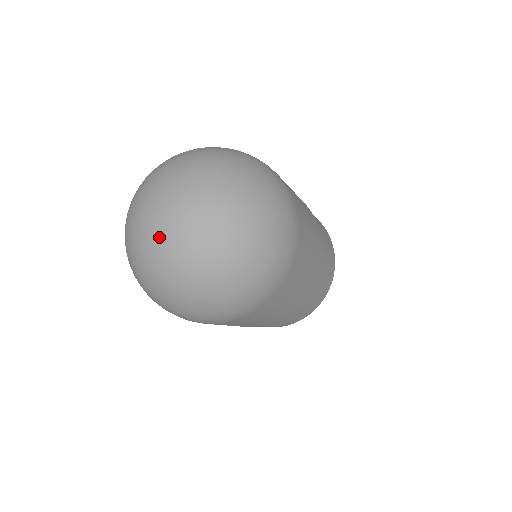
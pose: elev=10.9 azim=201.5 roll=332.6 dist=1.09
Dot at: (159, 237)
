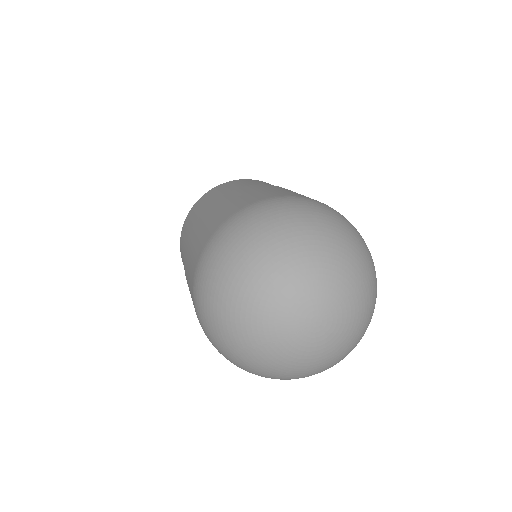
Dot at: (293, 335)
